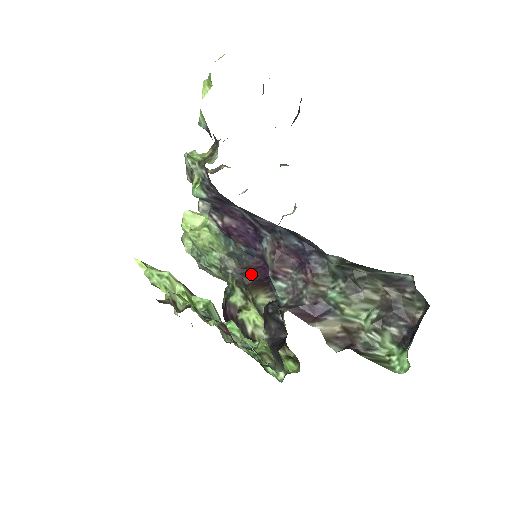
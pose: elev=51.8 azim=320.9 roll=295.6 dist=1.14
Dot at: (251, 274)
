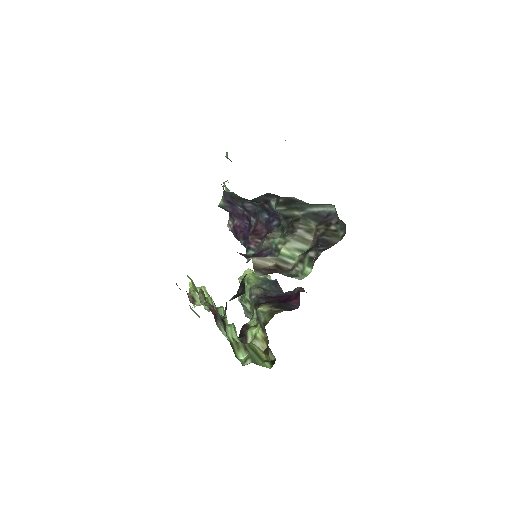
Dot at: (268, 298)
